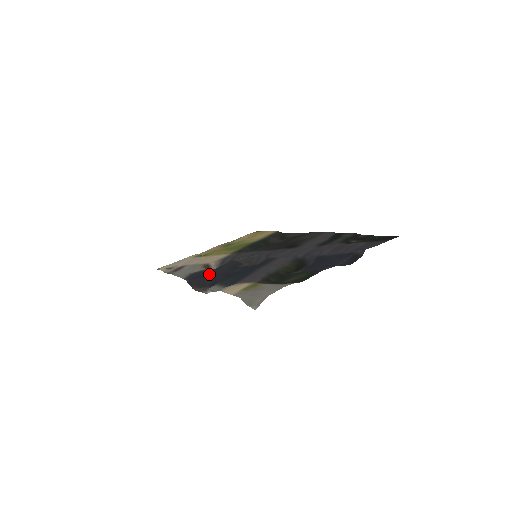
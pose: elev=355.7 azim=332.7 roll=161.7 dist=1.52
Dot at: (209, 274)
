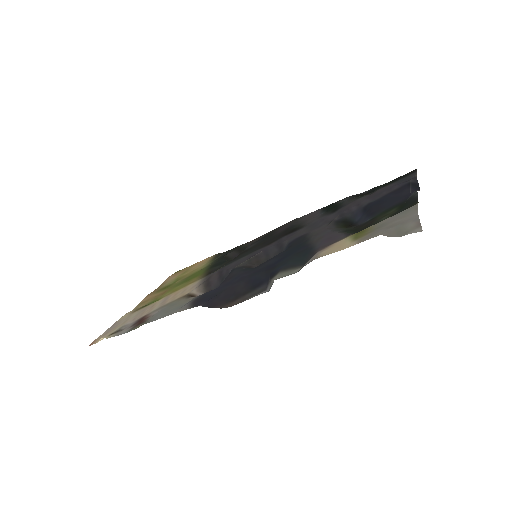
Dot at: (227, 286)
